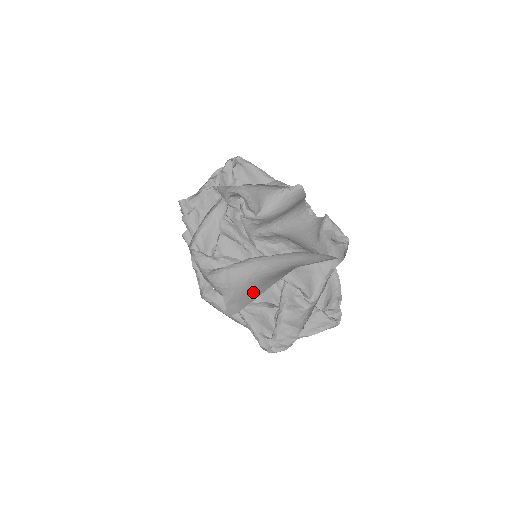
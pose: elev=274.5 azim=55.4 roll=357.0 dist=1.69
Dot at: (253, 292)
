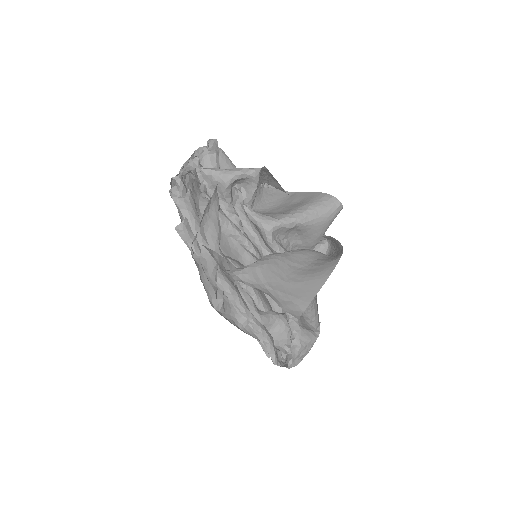
Dot at: (305, 288)
